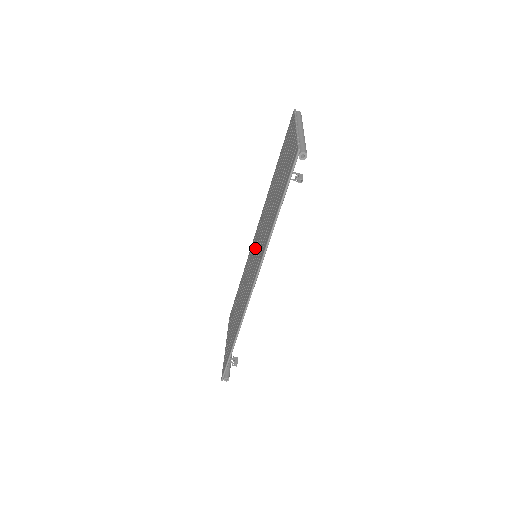
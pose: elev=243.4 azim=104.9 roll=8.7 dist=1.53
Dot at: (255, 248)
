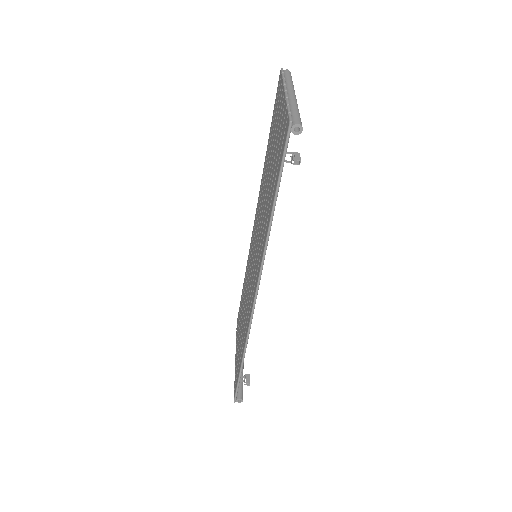
Dot at: (254, 246)
